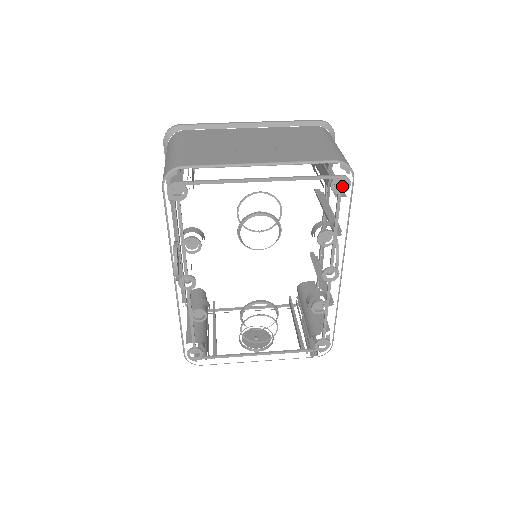
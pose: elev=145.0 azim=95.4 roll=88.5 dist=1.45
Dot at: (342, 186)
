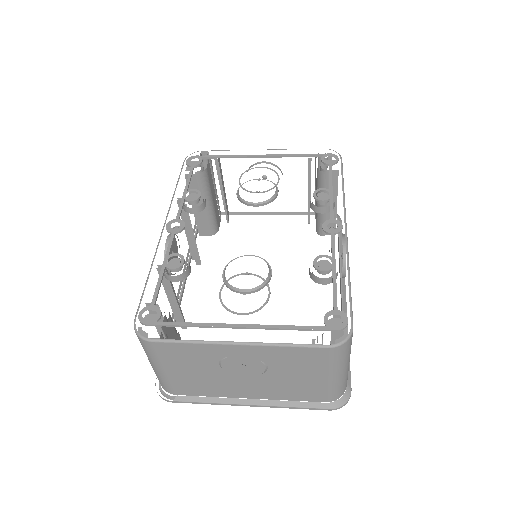
Dot at: (332, 165)
